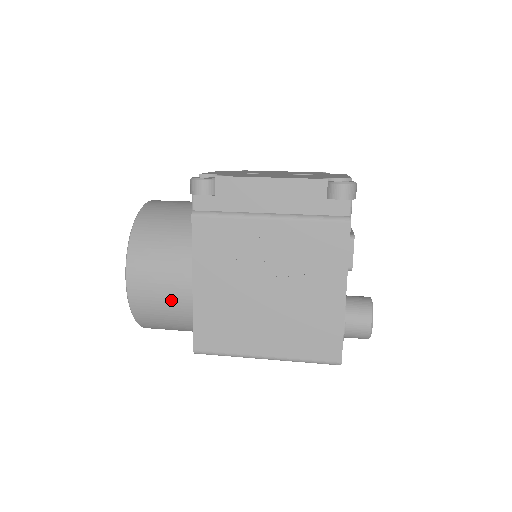
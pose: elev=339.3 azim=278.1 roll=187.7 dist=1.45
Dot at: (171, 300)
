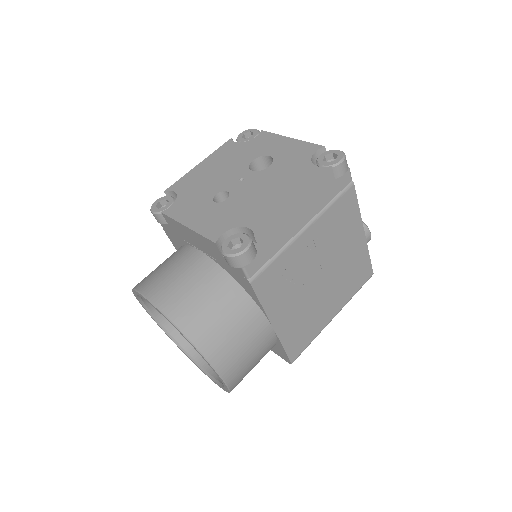
Dot at: (261, 353)
